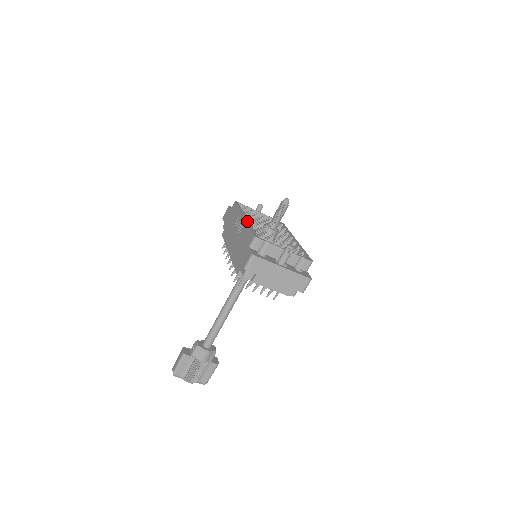
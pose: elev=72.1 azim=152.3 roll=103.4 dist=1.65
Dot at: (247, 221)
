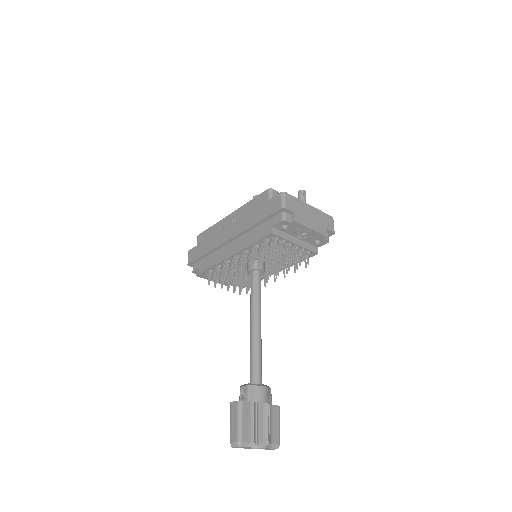
Dot at: (239, 208)
